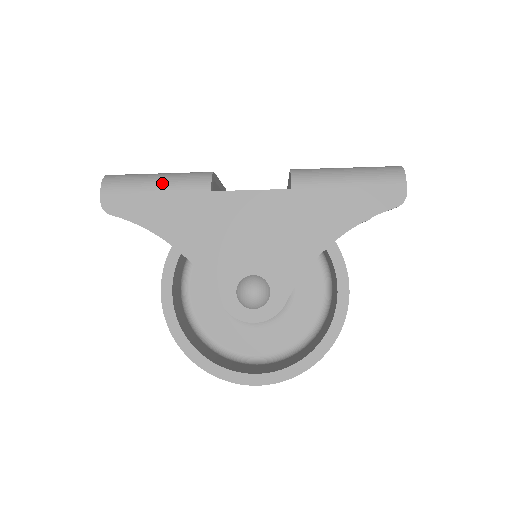
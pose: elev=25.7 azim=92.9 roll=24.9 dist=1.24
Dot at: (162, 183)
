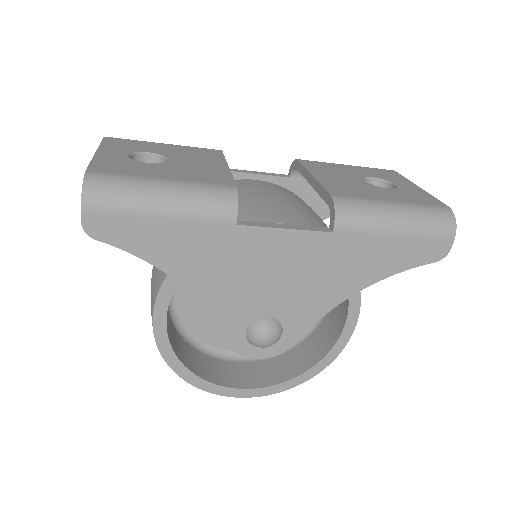
Dot at: (171, 206)
